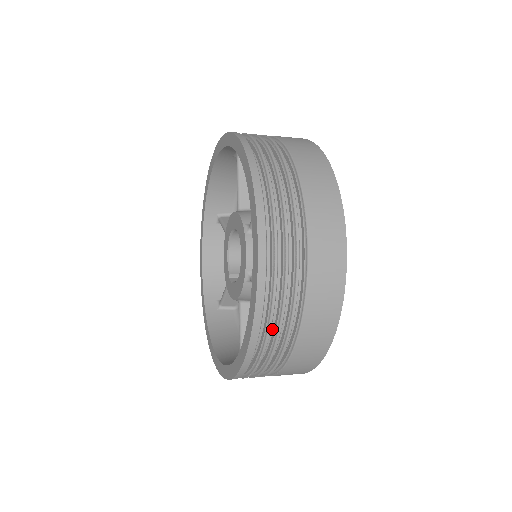
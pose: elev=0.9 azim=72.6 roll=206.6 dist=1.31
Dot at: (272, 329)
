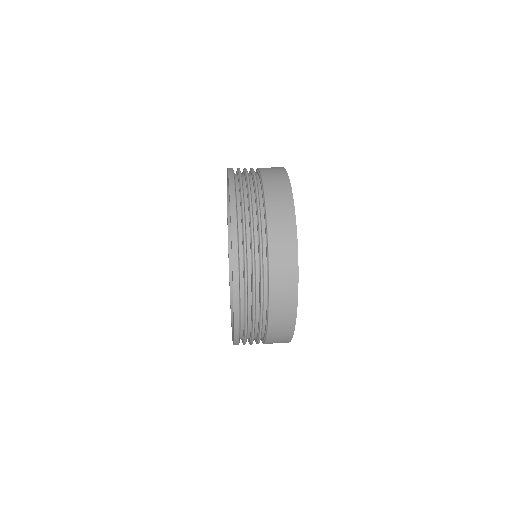
Dot at: occluded
